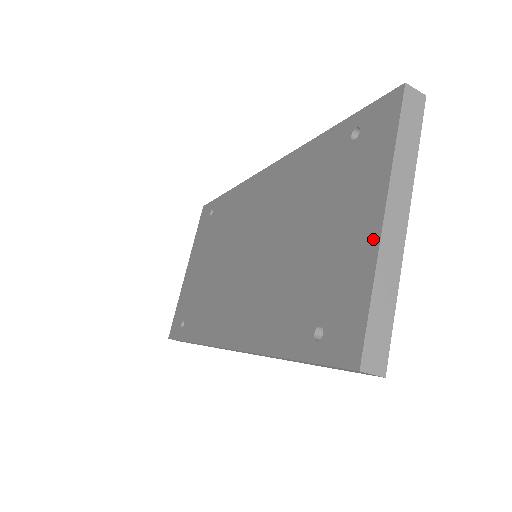
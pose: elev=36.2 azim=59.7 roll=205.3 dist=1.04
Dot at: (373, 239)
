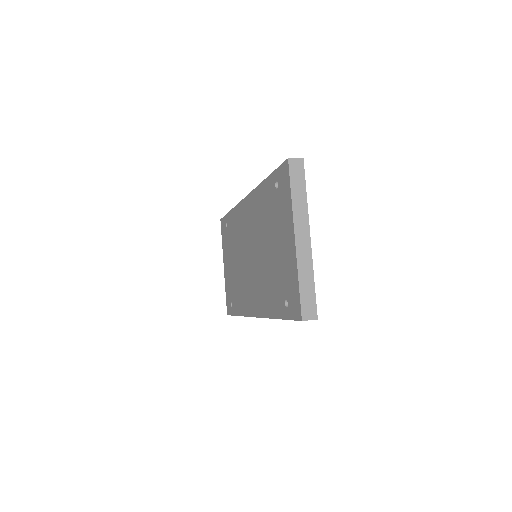
Dot at: (294, 252)
